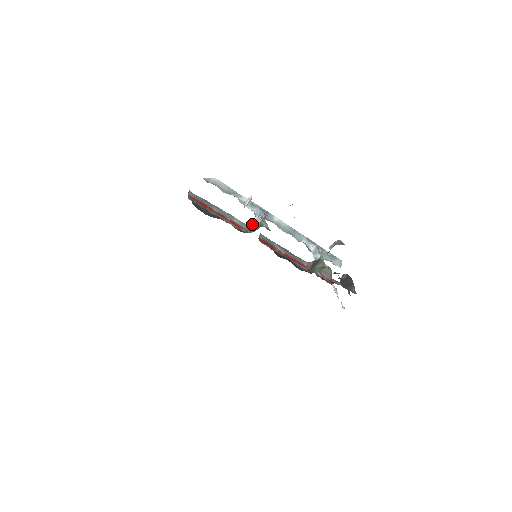
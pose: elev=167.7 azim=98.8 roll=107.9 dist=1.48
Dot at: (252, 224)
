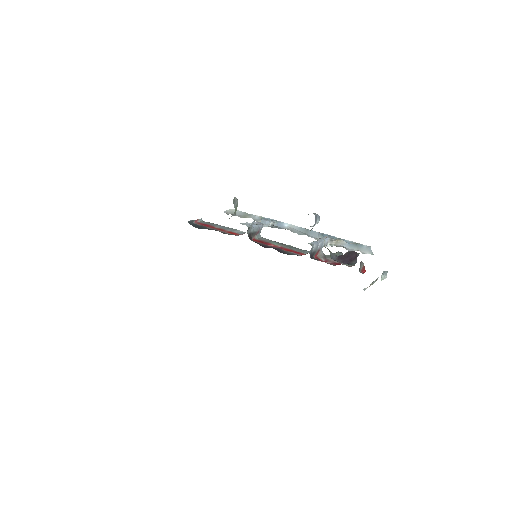
Dot at: occluded
